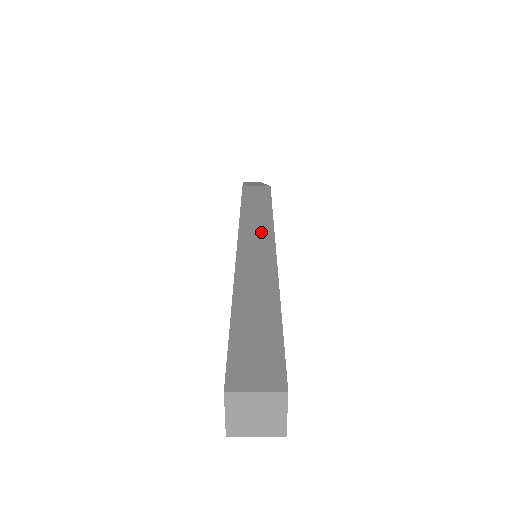
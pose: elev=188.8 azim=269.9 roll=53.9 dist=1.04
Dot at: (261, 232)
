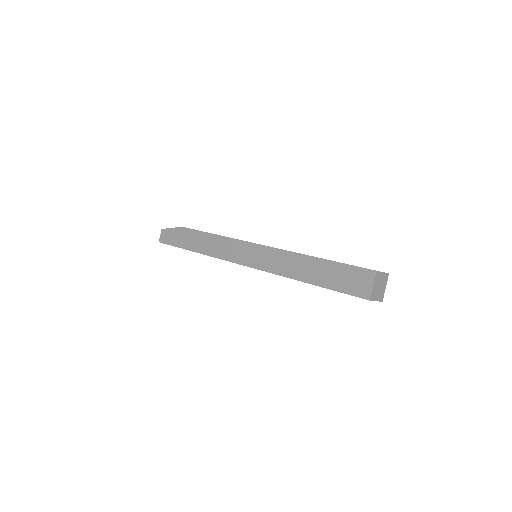
Dot at: occluded
